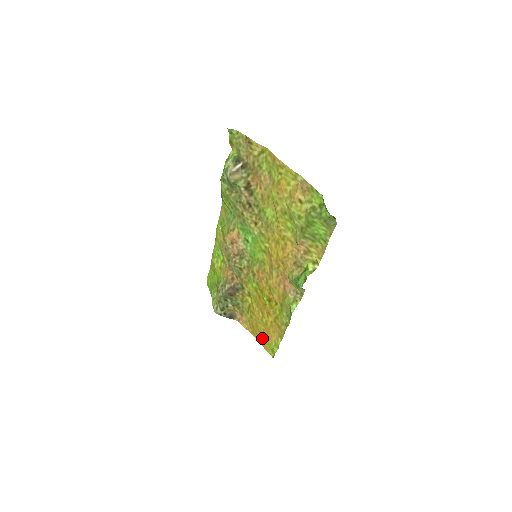
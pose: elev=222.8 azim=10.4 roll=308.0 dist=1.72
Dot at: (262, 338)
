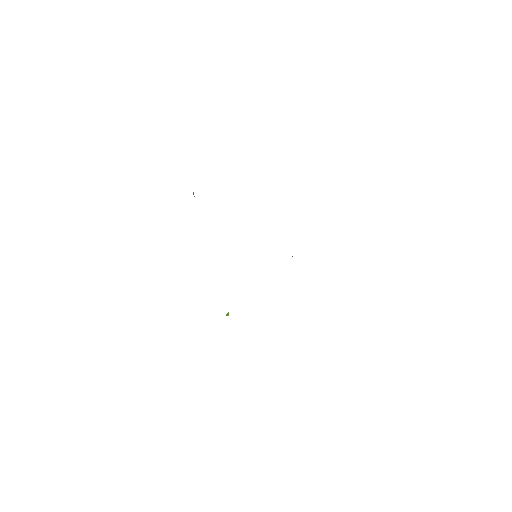
Dot at: occluded
